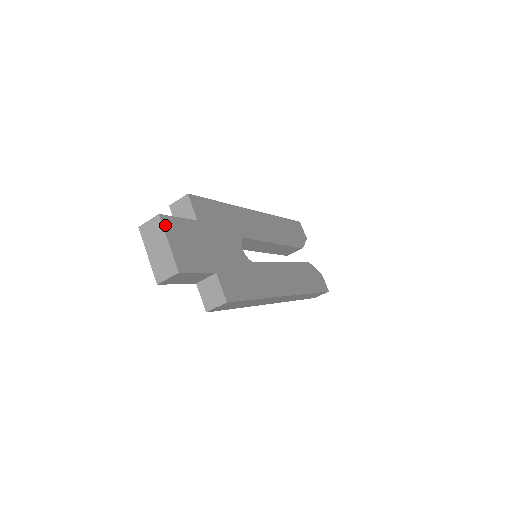
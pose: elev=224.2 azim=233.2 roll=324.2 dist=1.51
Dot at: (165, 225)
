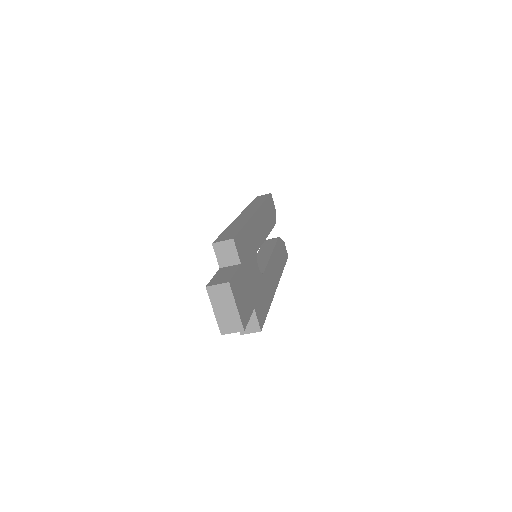
Dot at: (233, 290)
